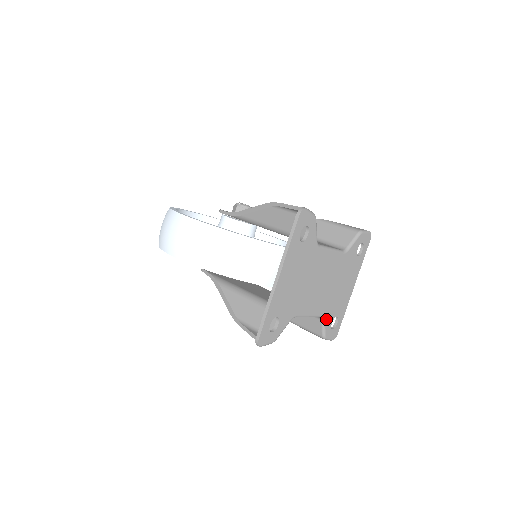
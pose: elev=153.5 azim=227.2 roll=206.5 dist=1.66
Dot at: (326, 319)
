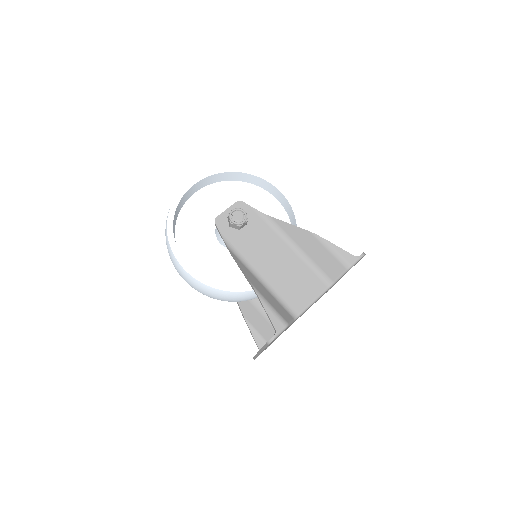
Dot at: occluded
